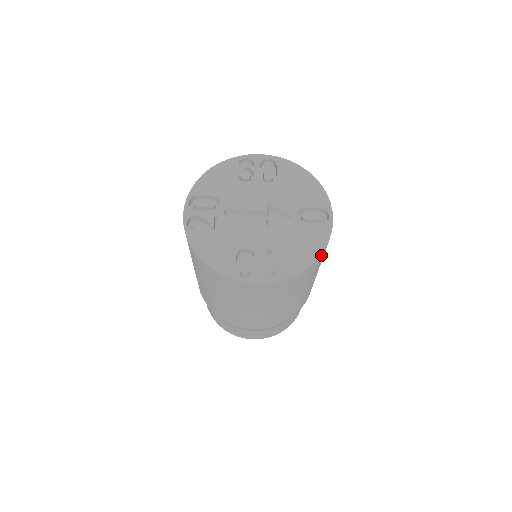
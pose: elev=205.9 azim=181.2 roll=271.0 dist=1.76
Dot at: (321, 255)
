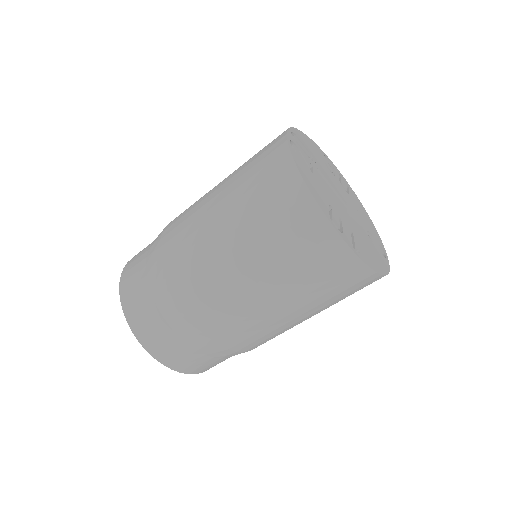
Dot at: (380, 278)
